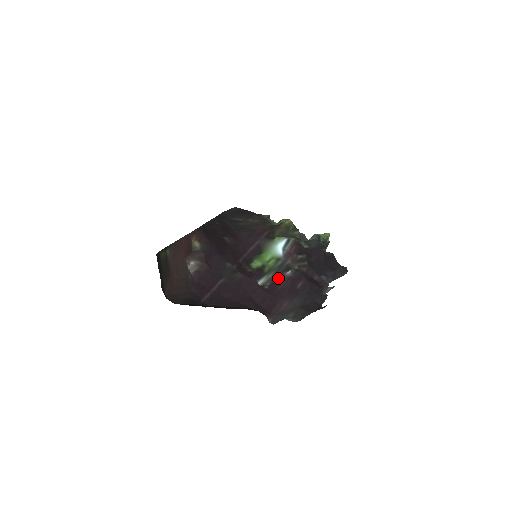
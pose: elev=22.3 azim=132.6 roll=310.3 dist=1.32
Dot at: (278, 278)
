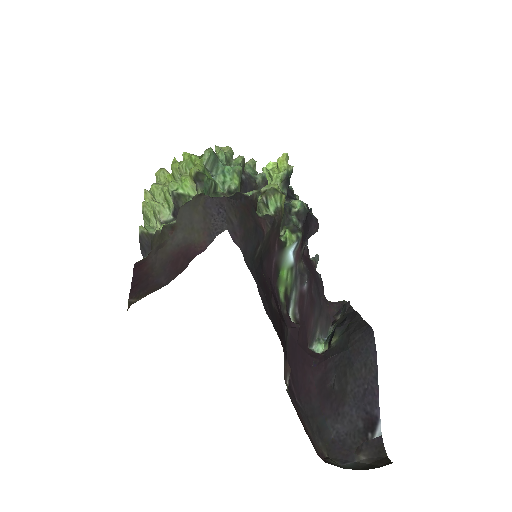
Dot at: (301, 298)
